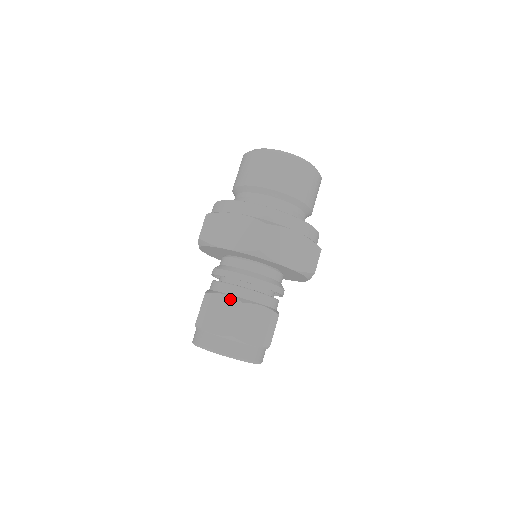
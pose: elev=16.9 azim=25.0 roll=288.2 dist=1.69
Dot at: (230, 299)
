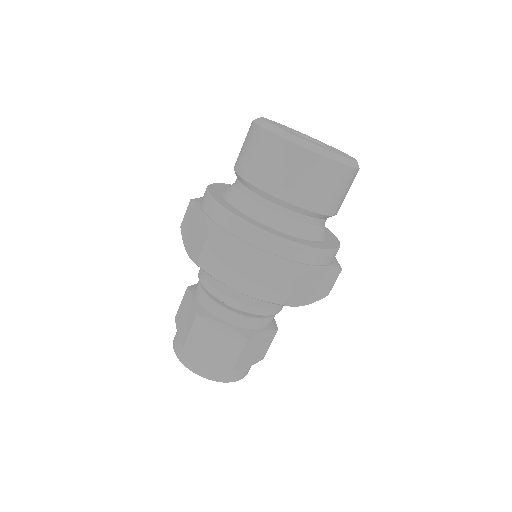
Dot at: (231, 331)
